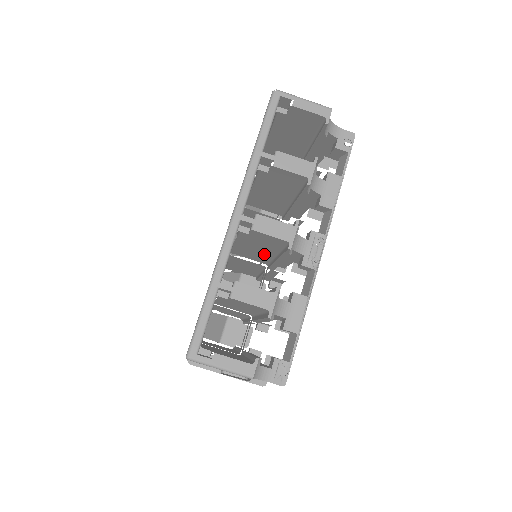
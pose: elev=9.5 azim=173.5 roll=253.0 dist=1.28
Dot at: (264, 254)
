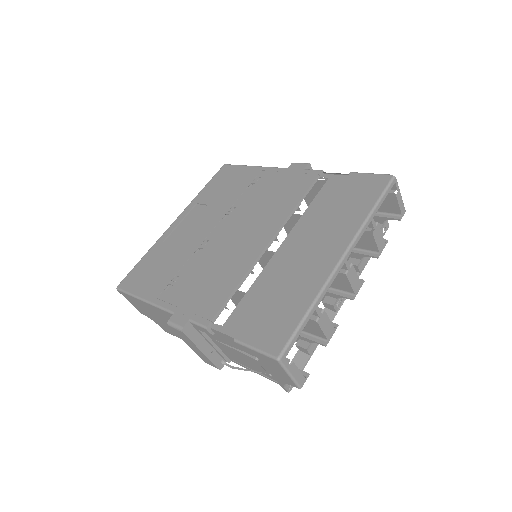
Dot at: occluded
